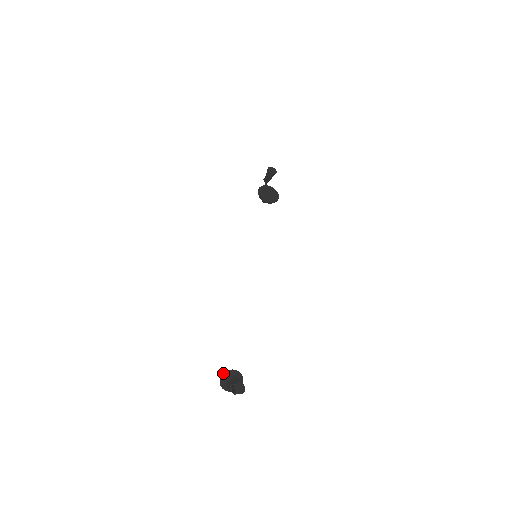
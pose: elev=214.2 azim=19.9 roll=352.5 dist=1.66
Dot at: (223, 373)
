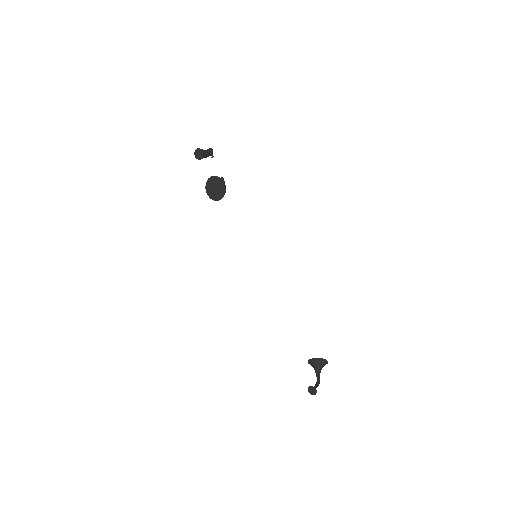
Dot at: occluded
